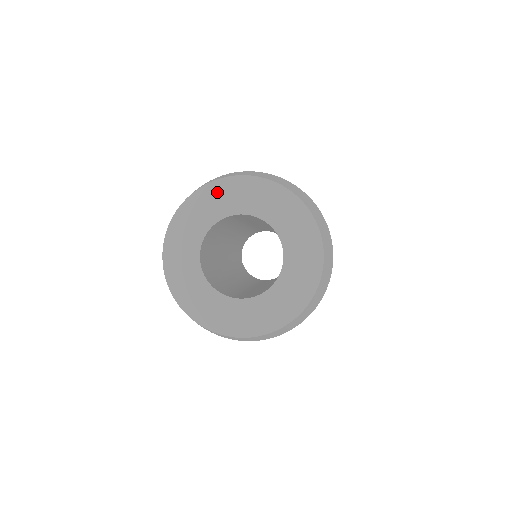
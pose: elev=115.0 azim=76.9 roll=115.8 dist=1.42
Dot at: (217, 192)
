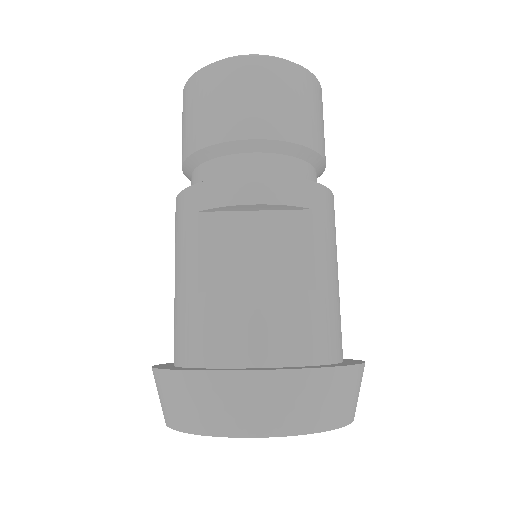
Dot at: occluded
